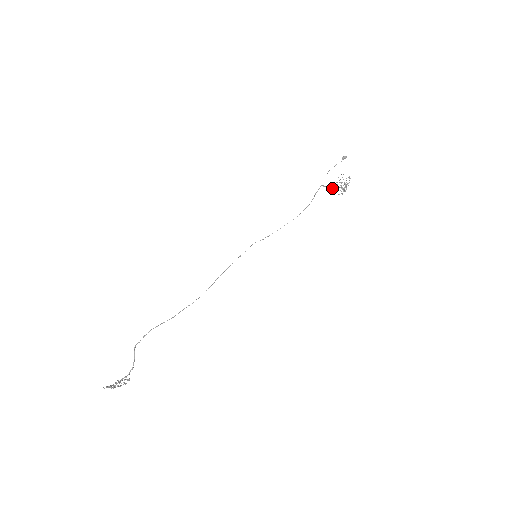
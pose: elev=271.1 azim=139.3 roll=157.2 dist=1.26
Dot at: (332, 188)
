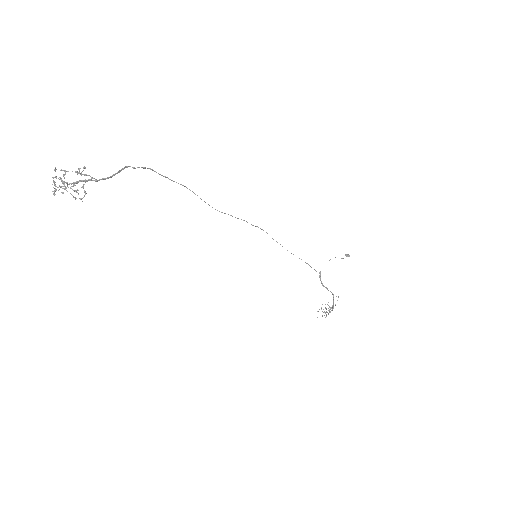
Dot at: (326, 287)
